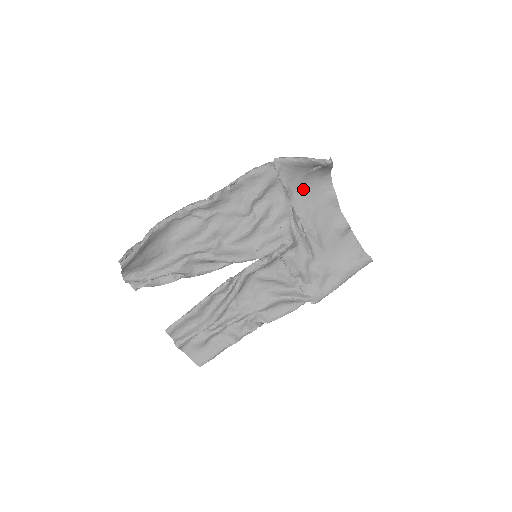
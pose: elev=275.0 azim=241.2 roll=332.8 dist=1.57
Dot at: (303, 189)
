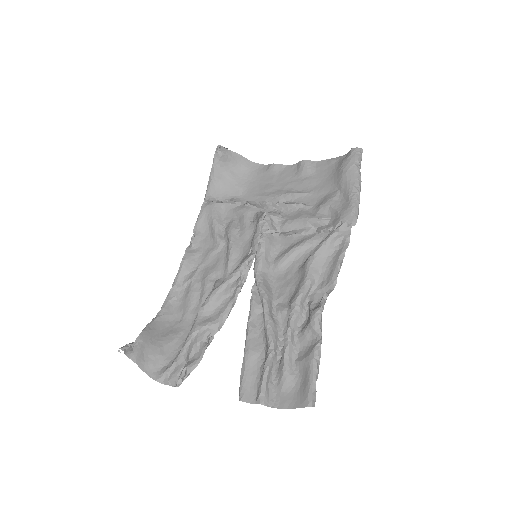
Dot at: (246, 190)
